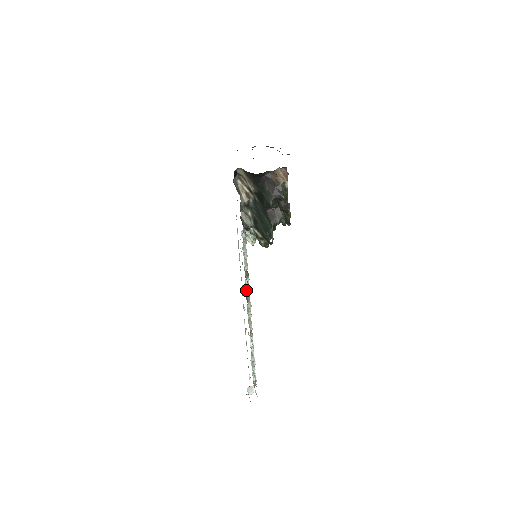
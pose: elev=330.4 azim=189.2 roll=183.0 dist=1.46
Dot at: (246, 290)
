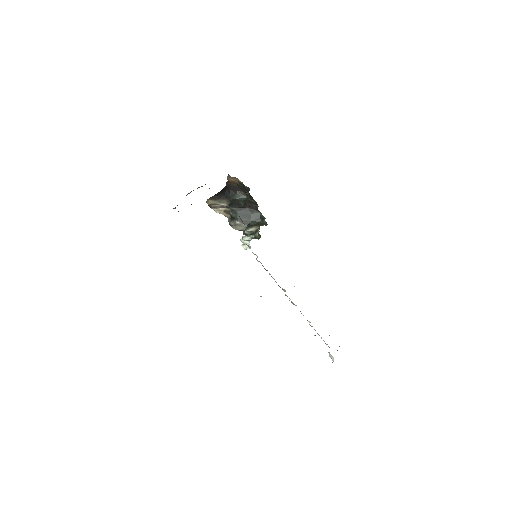
Dot at: occluded
